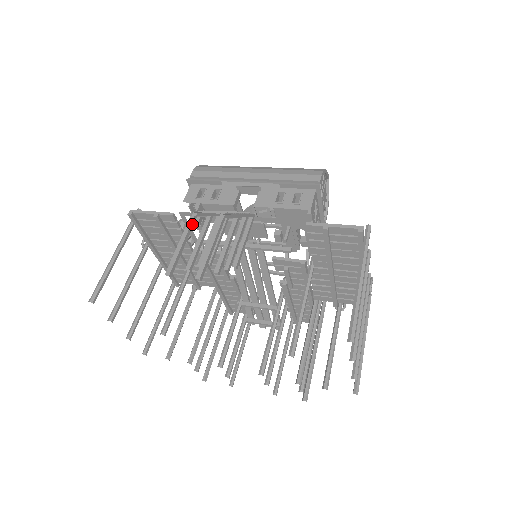
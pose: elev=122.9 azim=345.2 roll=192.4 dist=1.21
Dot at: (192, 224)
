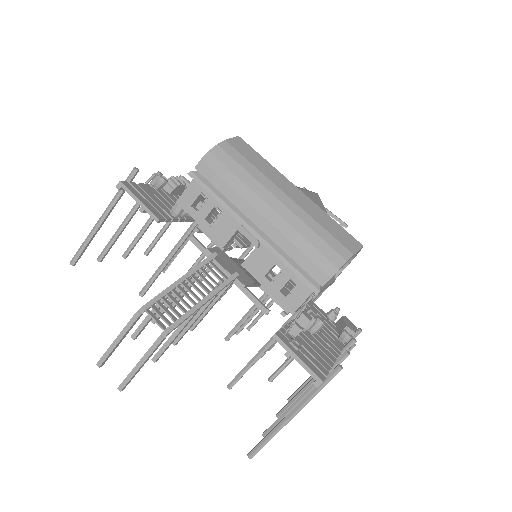
Dot at: (136, 321)
